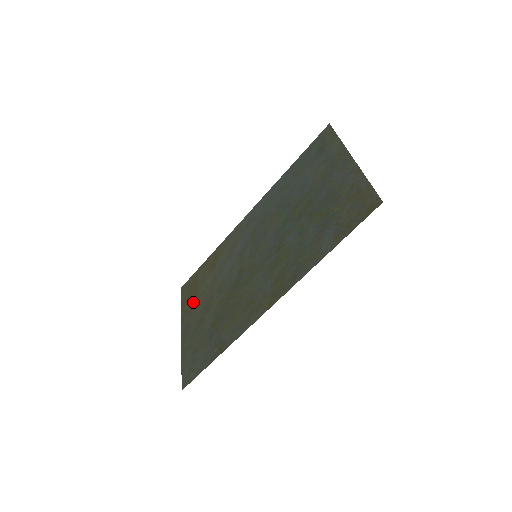
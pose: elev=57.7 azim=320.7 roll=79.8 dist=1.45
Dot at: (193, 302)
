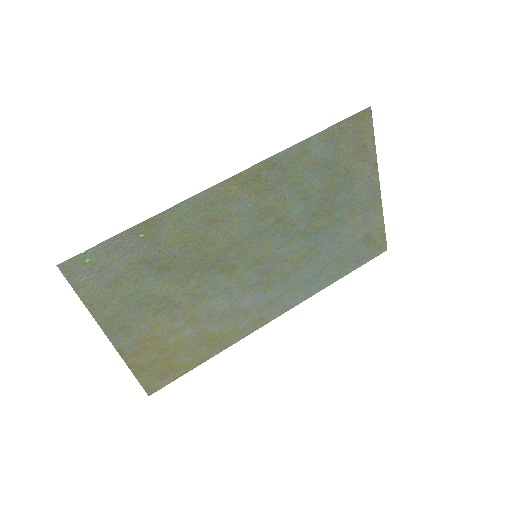
Dot at: (153, 344)
